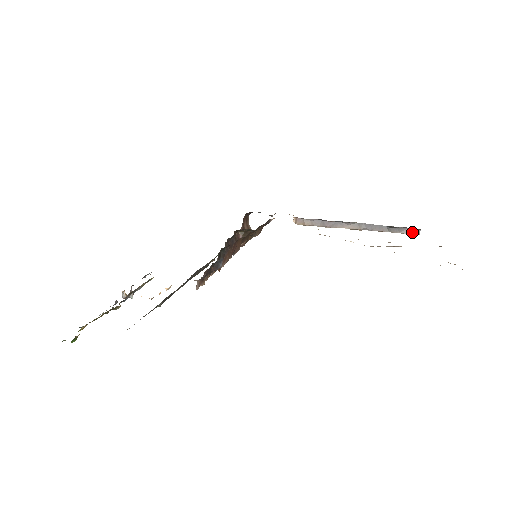
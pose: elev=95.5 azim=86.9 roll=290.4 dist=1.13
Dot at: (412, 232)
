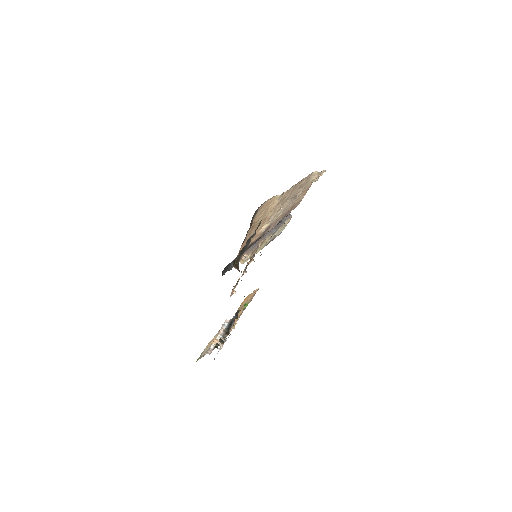
Dot at: (289, 217)
